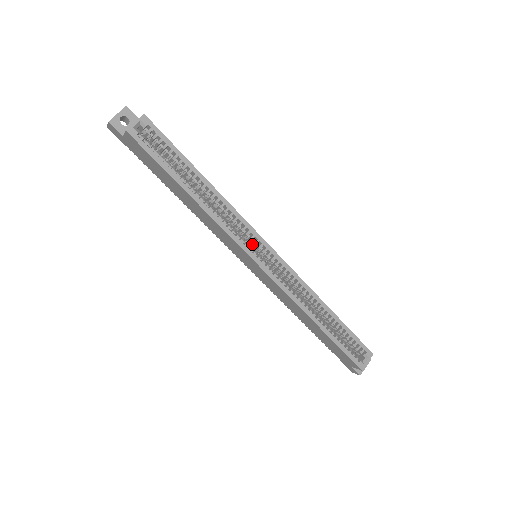
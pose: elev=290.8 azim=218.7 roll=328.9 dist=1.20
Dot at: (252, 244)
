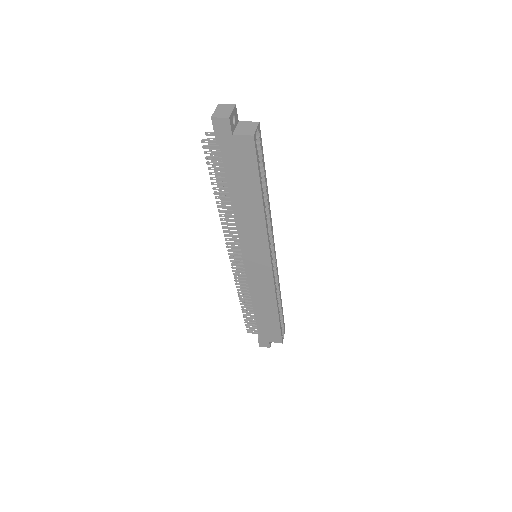
Dot at: occluded
